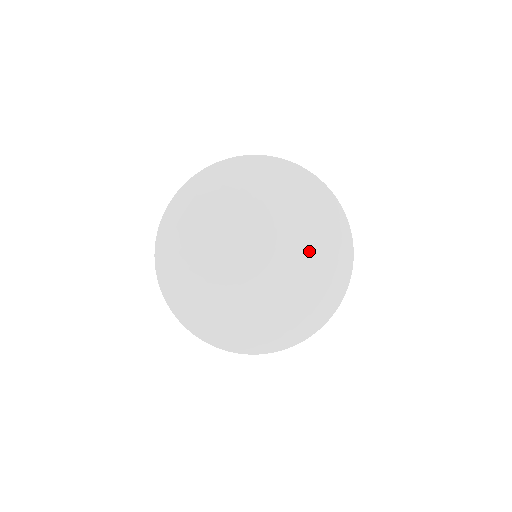
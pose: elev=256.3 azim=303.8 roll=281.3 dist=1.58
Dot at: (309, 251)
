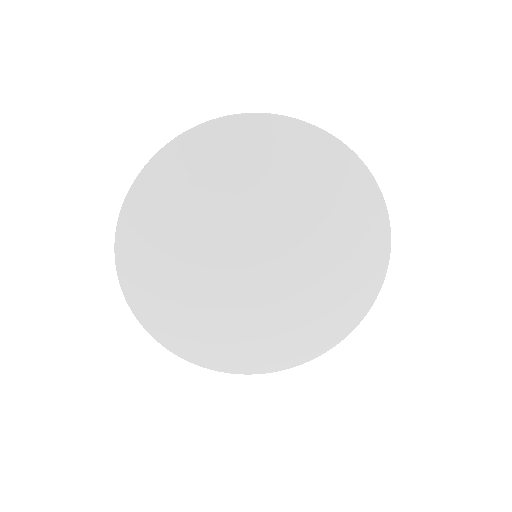
Dot at: (293, 195)
